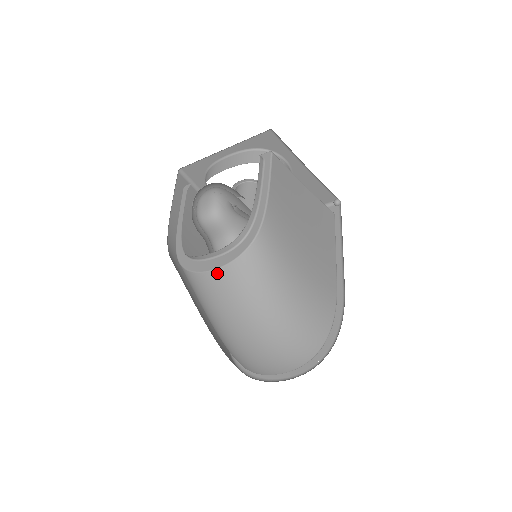
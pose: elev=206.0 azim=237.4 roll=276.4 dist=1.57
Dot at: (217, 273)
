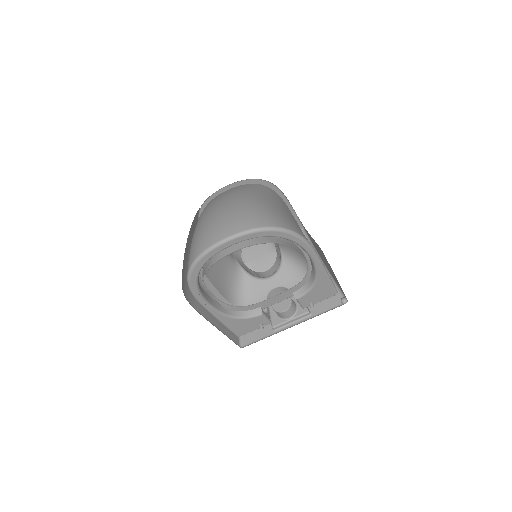
Dot at: occluded
